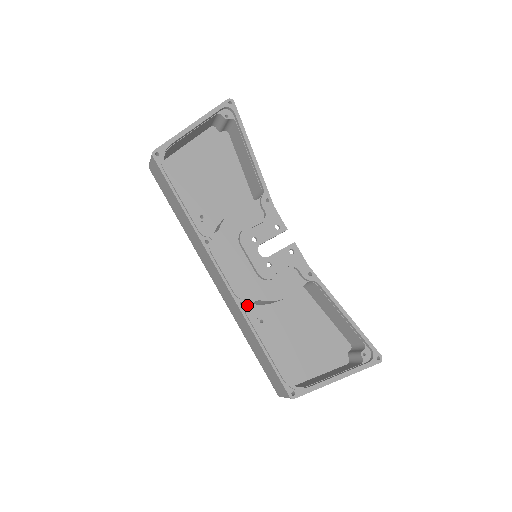
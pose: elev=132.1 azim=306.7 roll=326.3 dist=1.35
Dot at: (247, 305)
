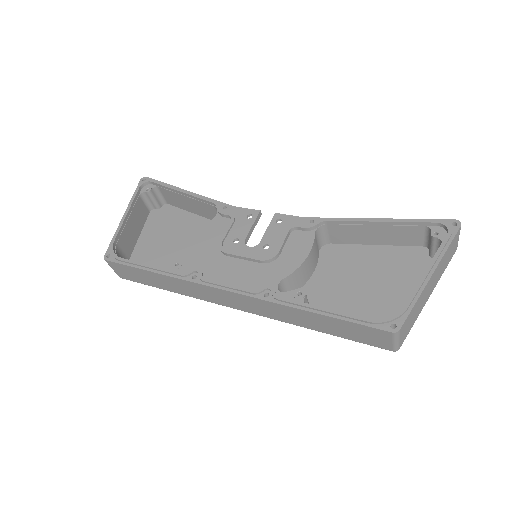
Dot at: (271, 292)
